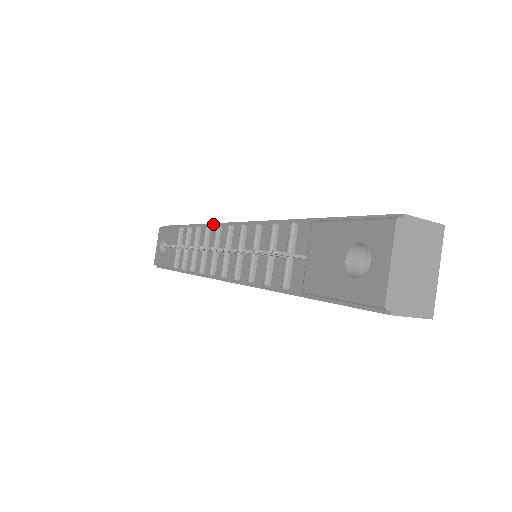
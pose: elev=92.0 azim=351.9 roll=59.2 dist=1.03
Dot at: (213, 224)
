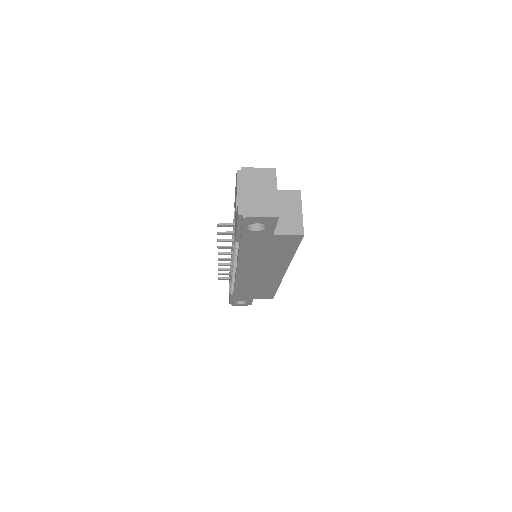
Dot at: occluded
